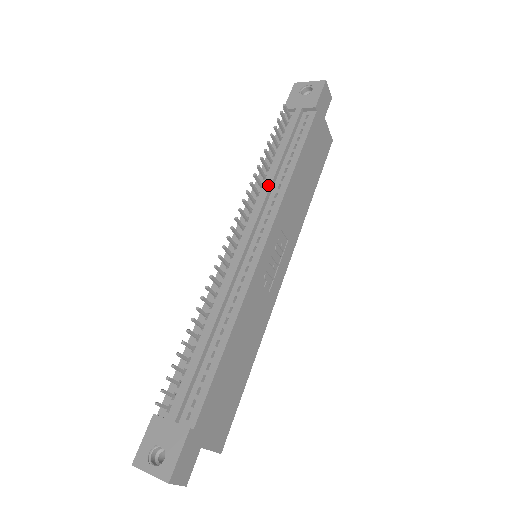
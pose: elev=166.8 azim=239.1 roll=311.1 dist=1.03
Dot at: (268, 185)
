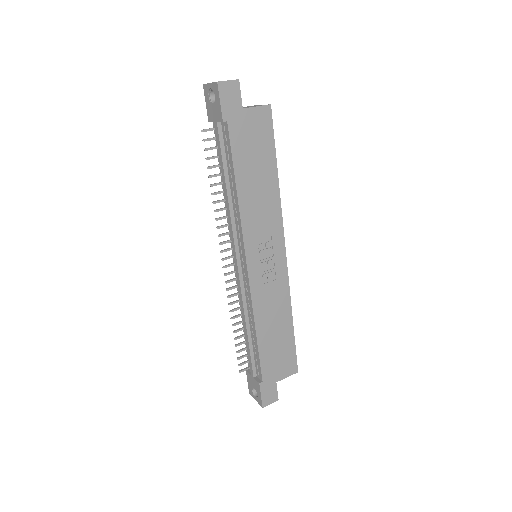
Dot at: (228, 213)
